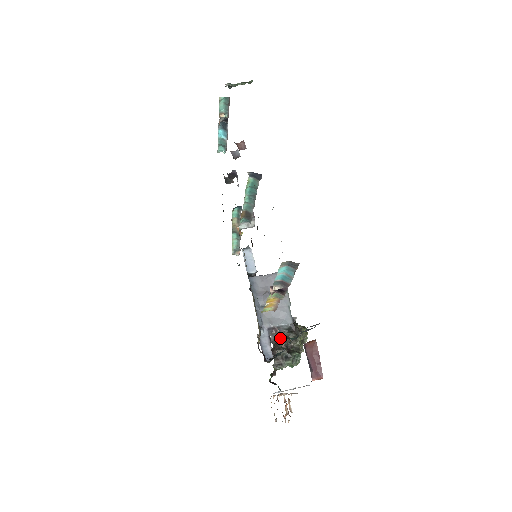
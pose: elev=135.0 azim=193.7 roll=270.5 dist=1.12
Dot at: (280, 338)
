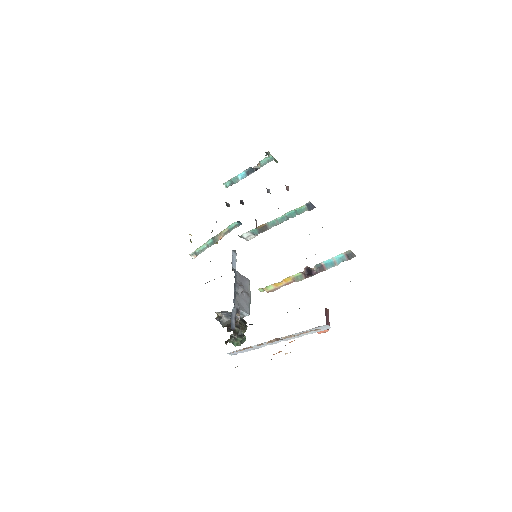
Dot at: occluded
